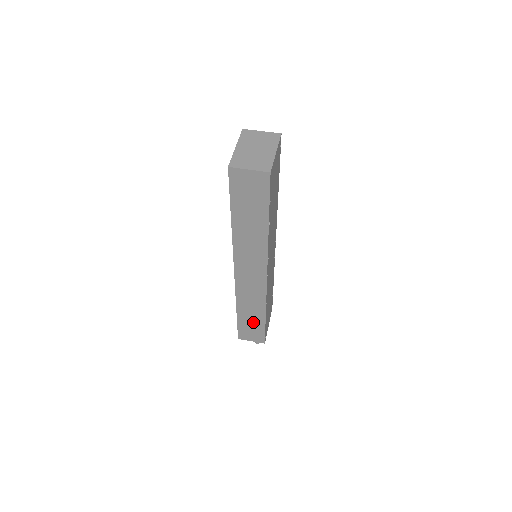
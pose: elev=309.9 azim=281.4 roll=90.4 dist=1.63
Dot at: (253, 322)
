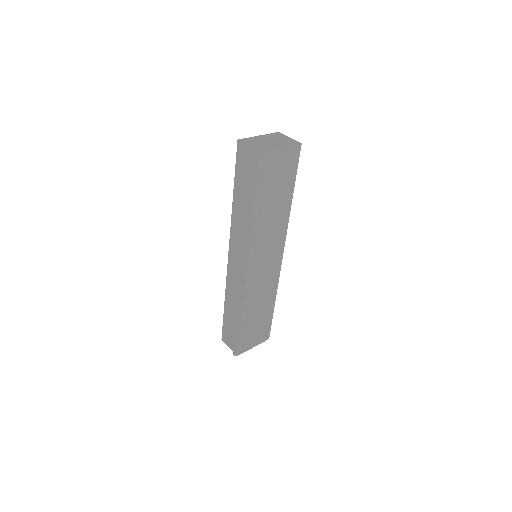
Dot at: (233, 323)
